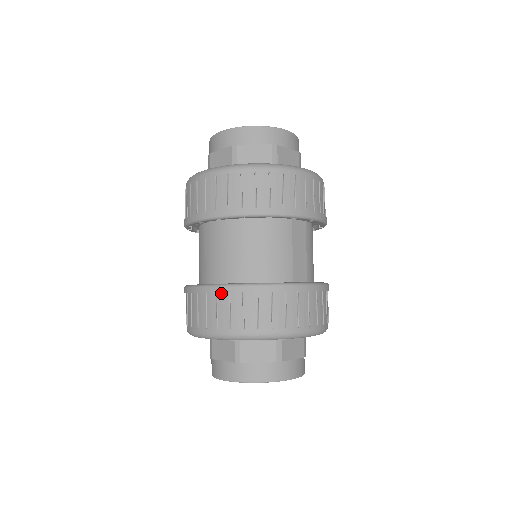
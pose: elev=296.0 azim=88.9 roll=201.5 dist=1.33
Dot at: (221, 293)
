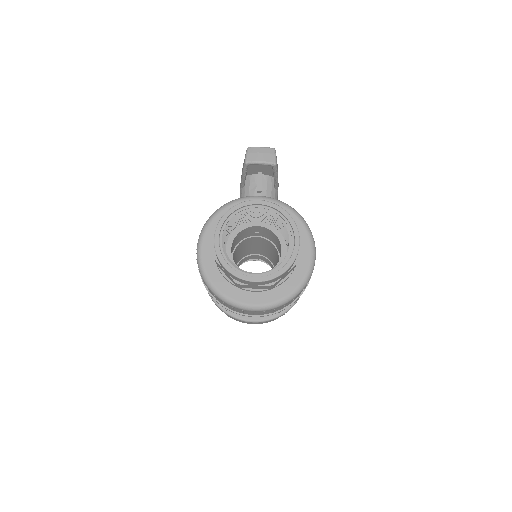
Dot at: occluded
